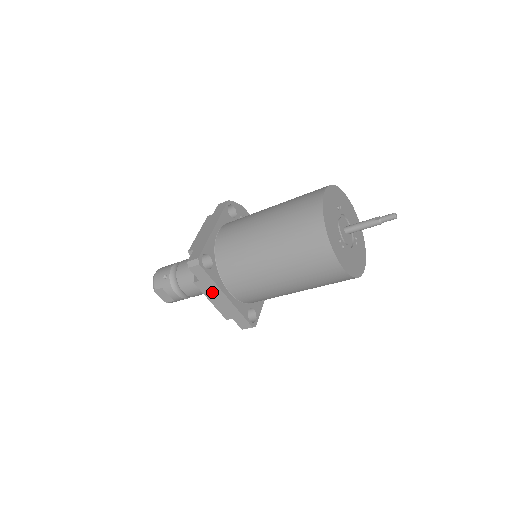
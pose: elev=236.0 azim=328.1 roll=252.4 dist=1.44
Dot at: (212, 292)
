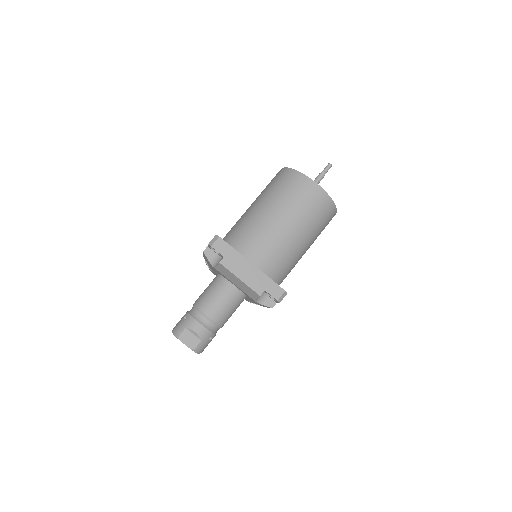
Dot at: (238, 265)
